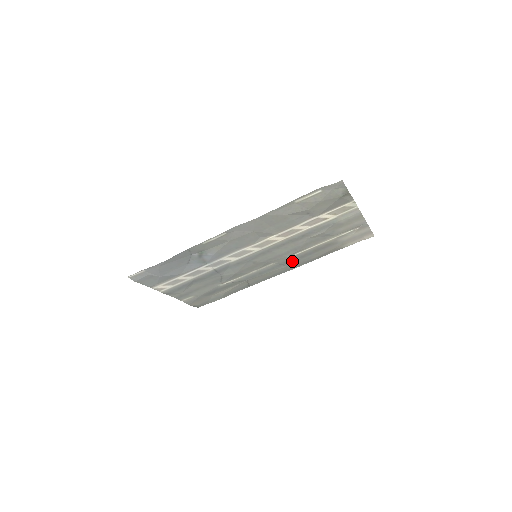
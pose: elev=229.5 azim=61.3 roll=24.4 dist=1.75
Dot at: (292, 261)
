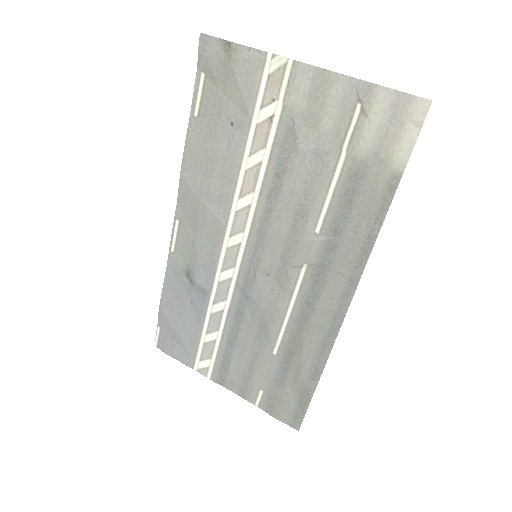
Dot at: (332, 251)
